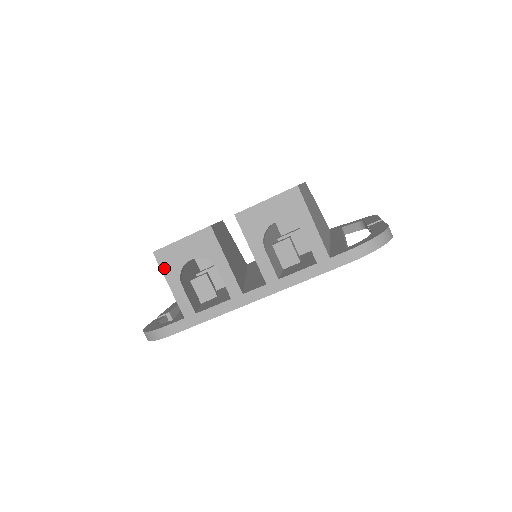
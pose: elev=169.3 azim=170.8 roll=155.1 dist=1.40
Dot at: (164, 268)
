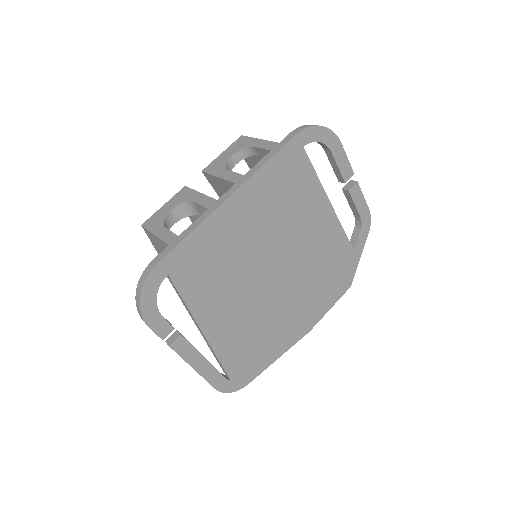
Dot at: (150, 228)
